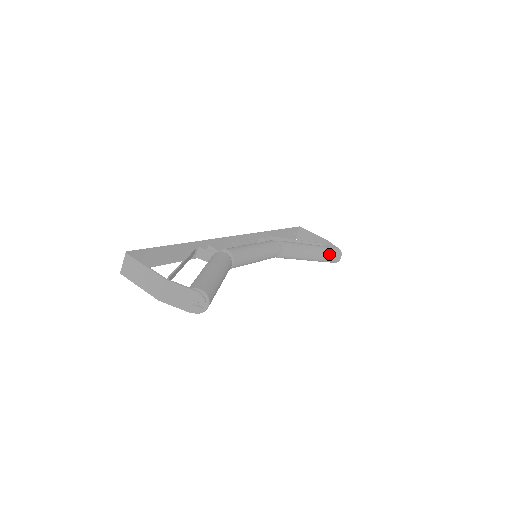
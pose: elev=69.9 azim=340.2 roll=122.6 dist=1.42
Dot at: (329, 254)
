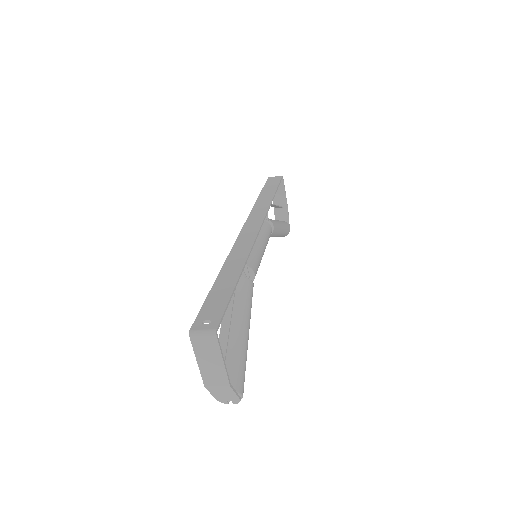
Dot at: (283, 235)
